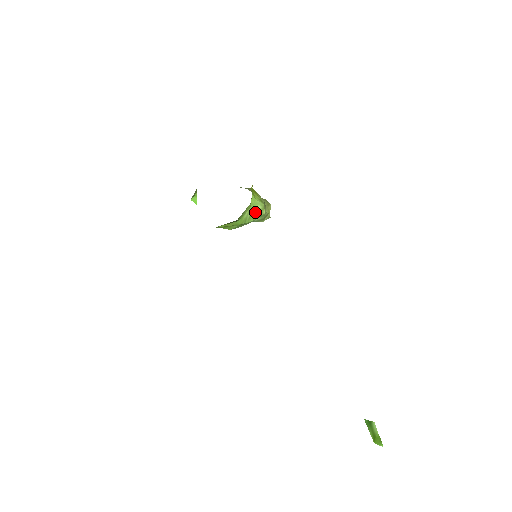
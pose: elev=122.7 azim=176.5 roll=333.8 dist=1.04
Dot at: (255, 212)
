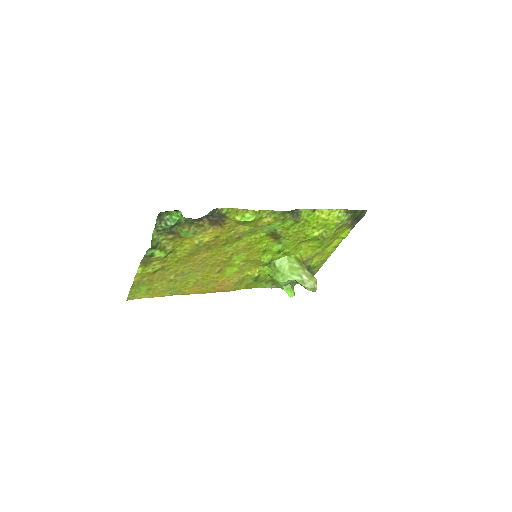
Dot at: (292, 268)
